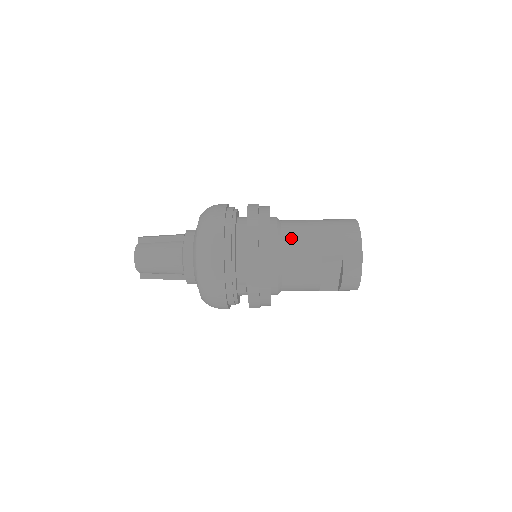
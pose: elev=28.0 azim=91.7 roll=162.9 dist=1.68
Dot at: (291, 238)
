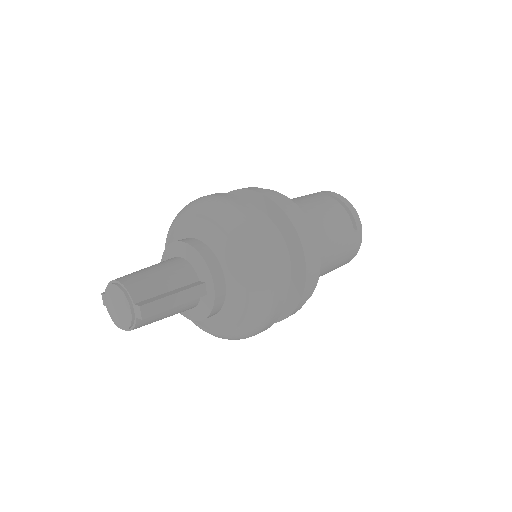
Dot at: occluded
